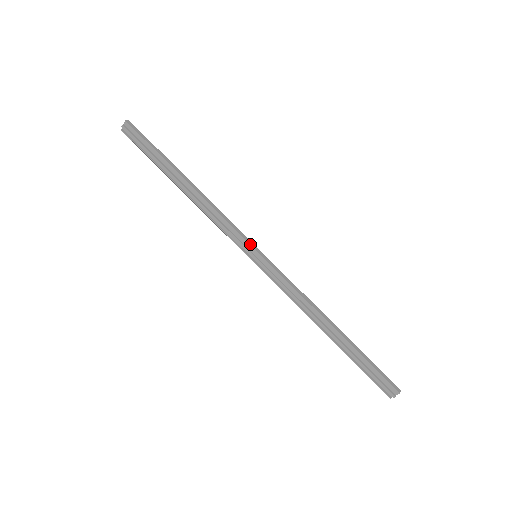
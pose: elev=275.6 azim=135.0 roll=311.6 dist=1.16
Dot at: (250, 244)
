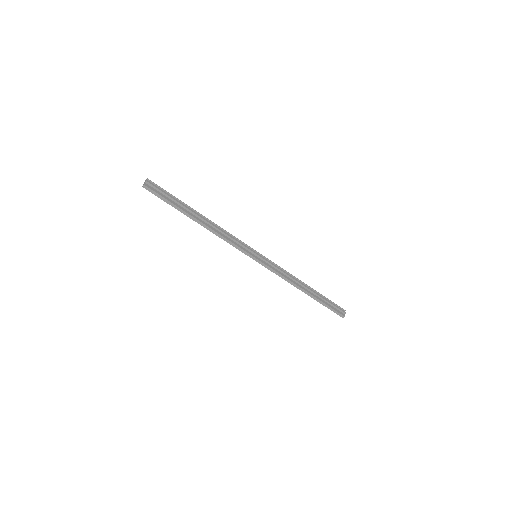
Dot at: occluded
